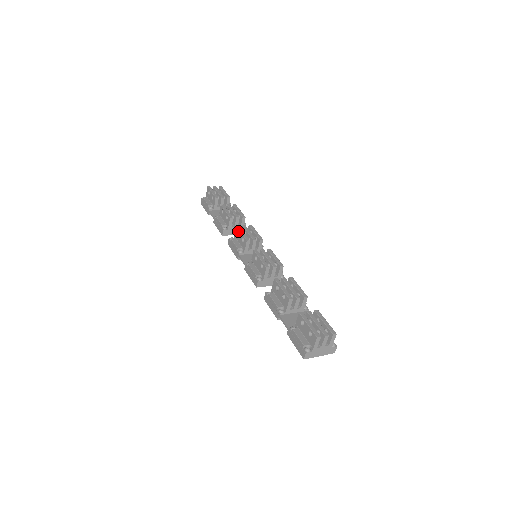
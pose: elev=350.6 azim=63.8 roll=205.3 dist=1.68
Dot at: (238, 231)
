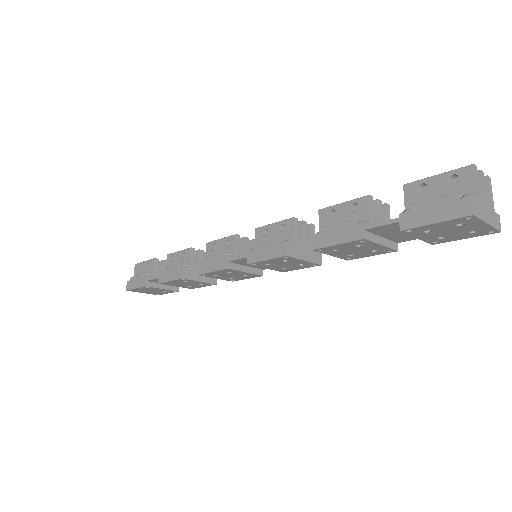
Dot at: (212, 246)
